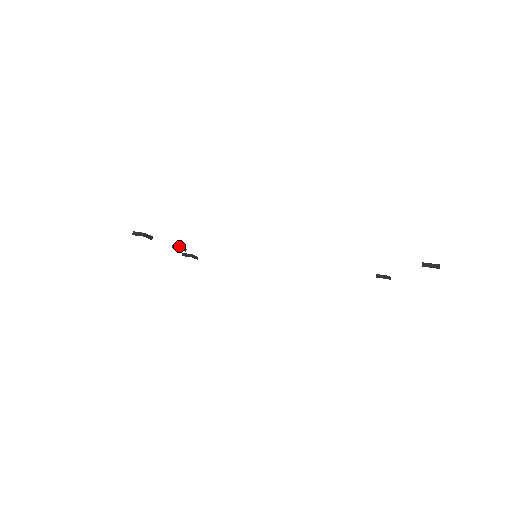
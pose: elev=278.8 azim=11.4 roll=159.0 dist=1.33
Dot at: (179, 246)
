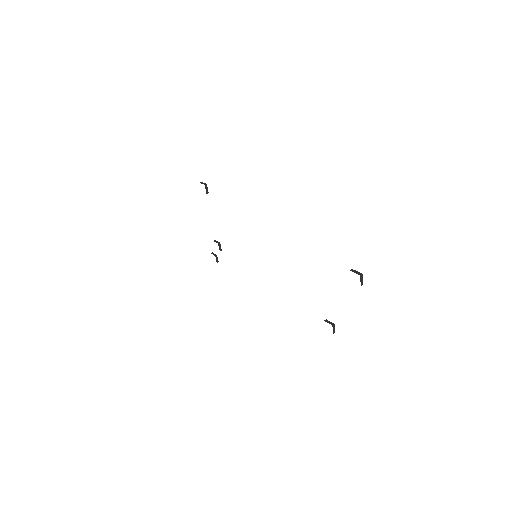
Dot at: occluded
